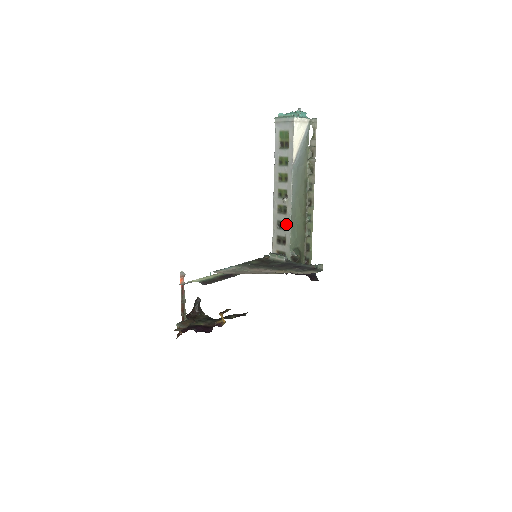
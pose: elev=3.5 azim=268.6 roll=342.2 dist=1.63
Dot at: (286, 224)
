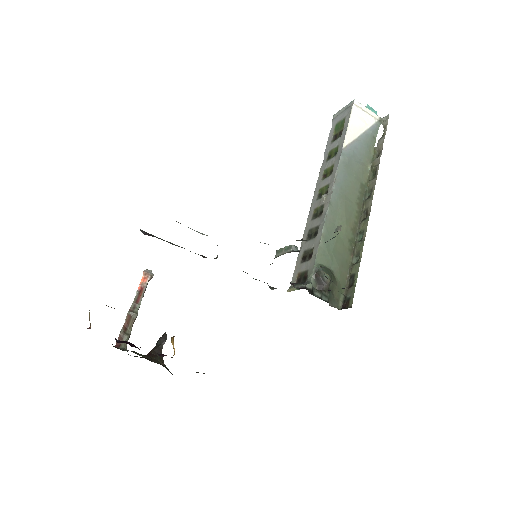
Dot at: (318, 228)
